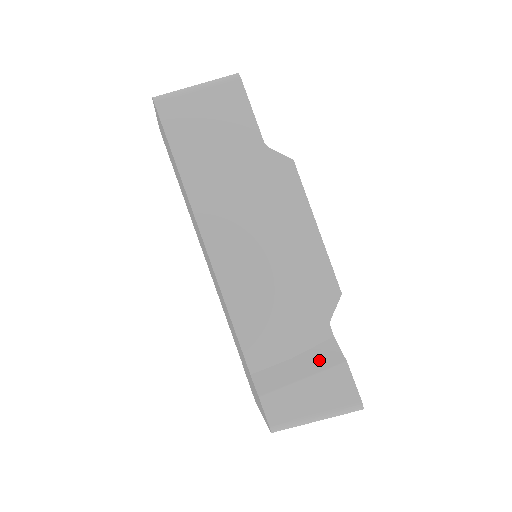
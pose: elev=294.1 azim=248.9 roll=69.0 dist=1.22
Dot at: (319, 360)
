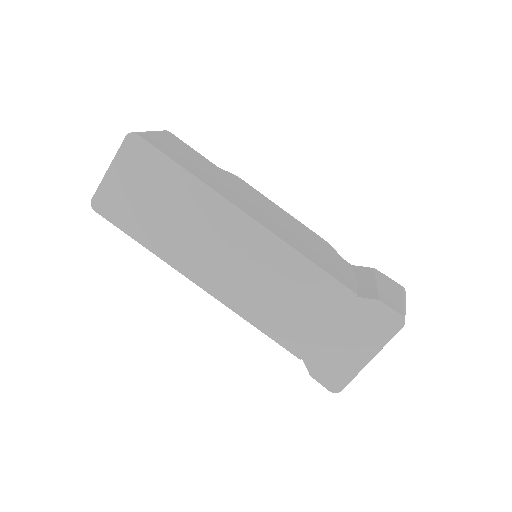
Dot at: (366, 274)
